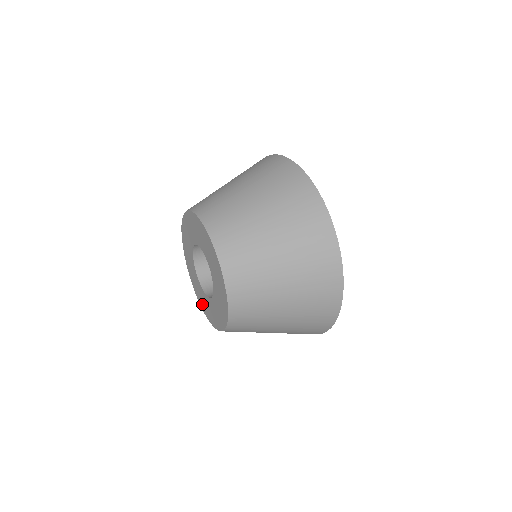
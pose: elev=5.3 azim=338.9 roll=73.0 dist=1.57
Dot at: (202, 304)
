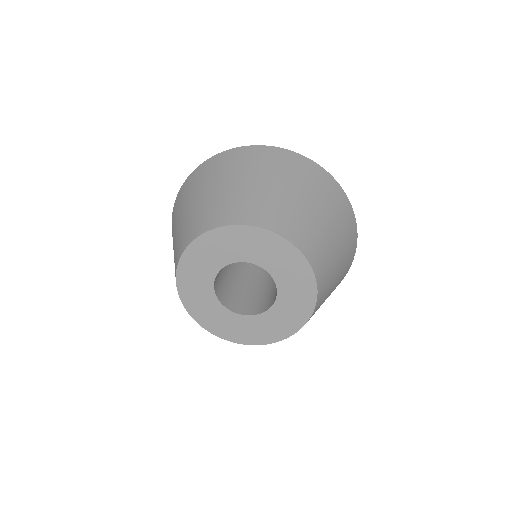
Dot at: (204, 319)
